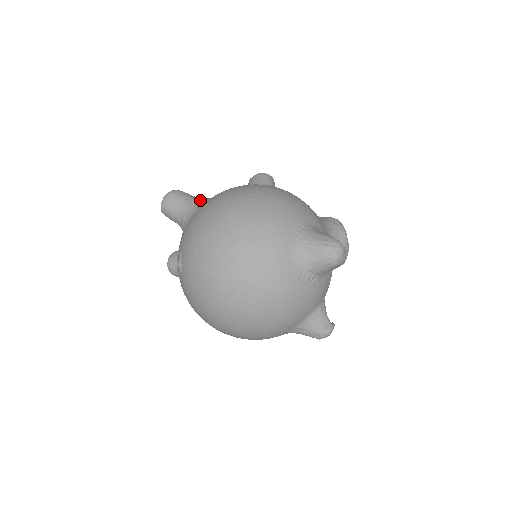
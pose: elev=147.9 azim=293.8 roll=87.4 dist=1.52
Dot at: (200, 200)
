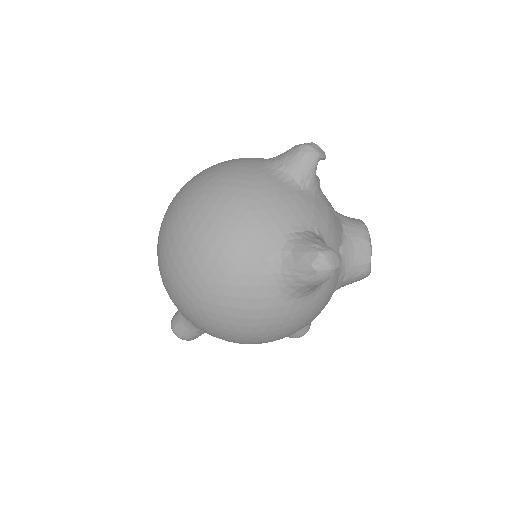
Dot at: occluded
